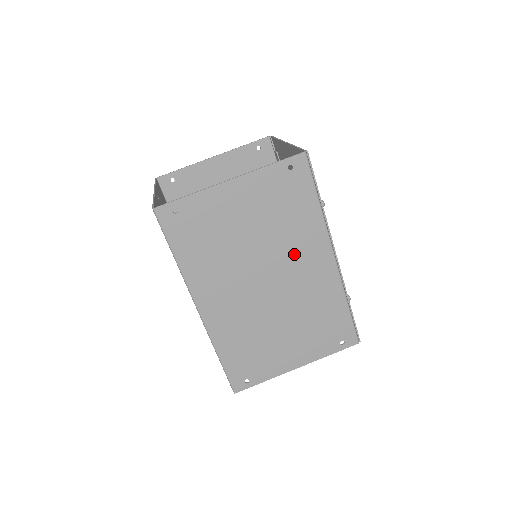
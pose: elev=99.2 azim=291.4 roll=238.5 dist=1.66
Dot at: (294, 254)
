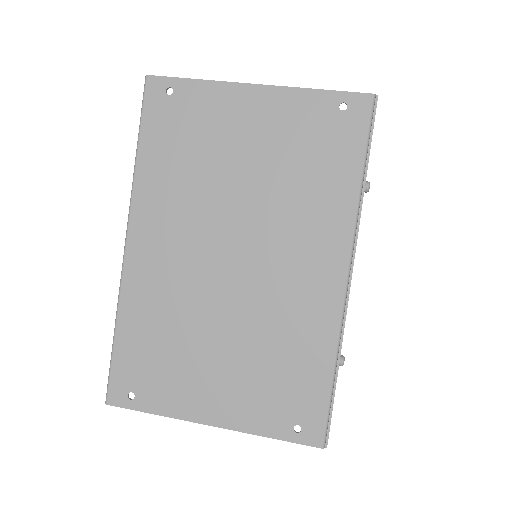
Dot at: (290, 235)
